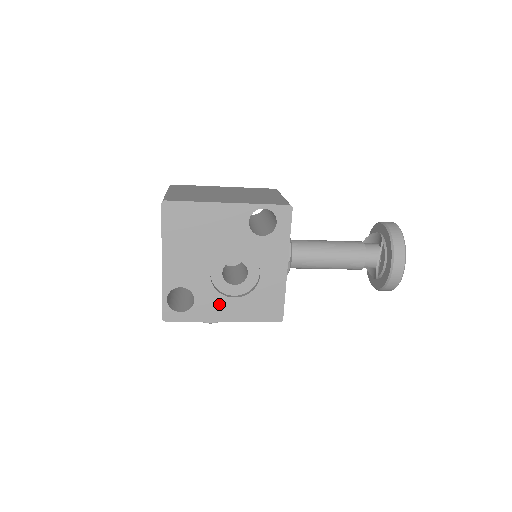
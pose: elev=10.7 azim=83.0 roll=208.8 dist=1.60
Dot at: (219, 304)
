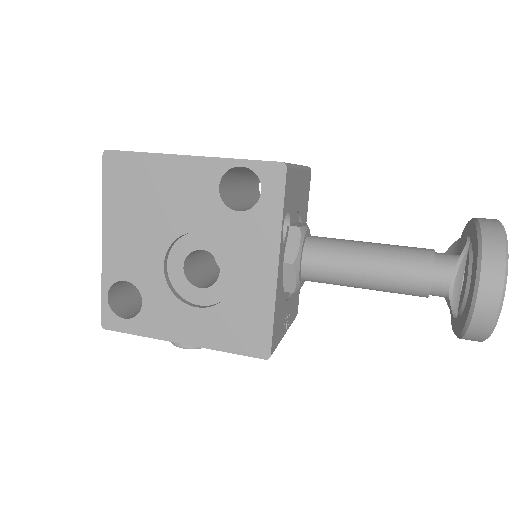
Dot at: (175, 314)
